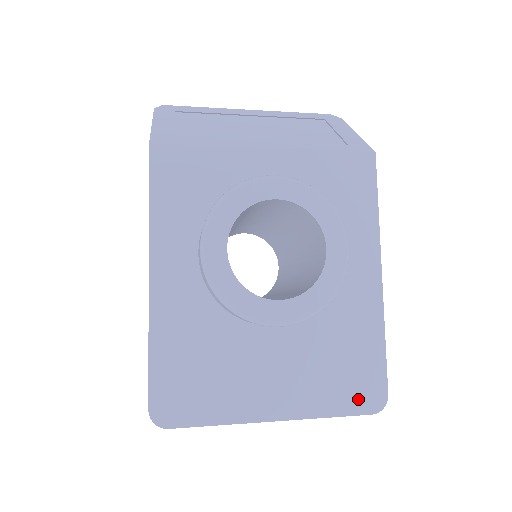
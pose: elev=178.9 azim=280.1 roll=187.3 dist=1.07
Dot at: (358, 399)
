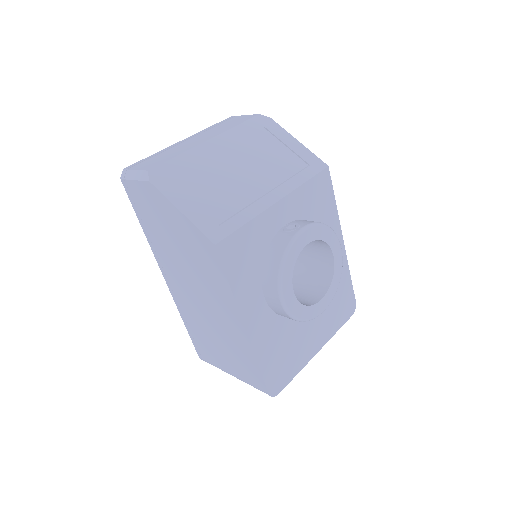
Dot at: (346, 313)
